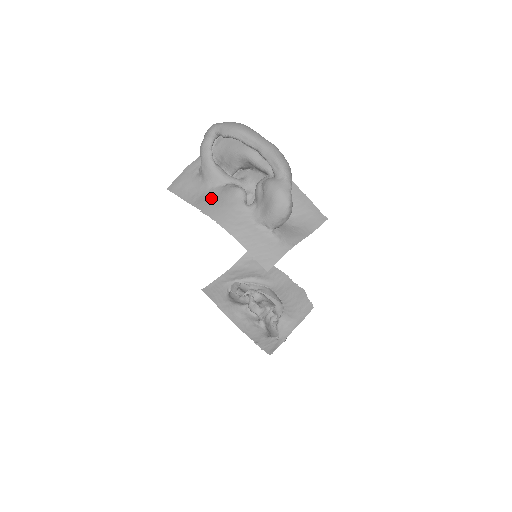
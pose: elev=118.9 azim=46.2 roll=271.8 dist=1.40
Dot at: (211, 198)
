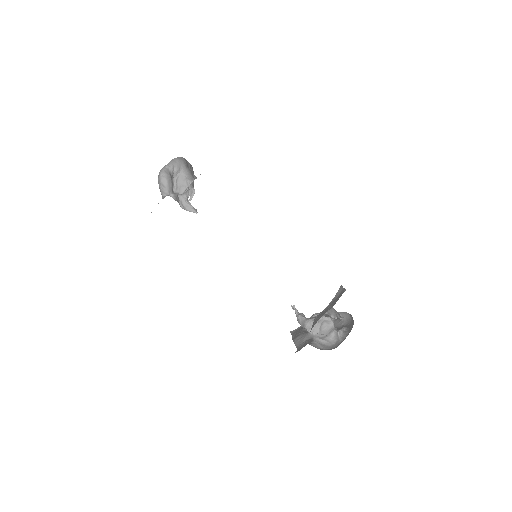
Dot at: occluded
